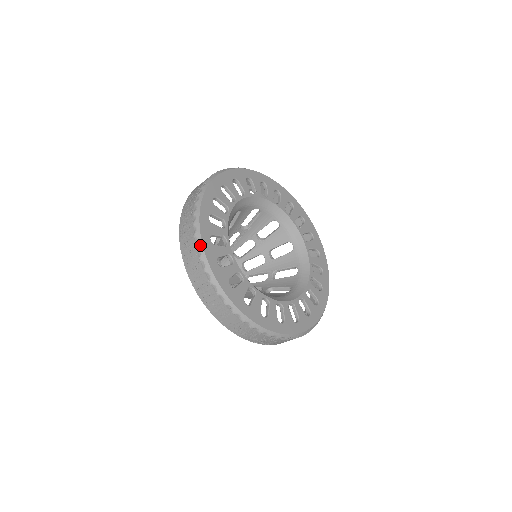
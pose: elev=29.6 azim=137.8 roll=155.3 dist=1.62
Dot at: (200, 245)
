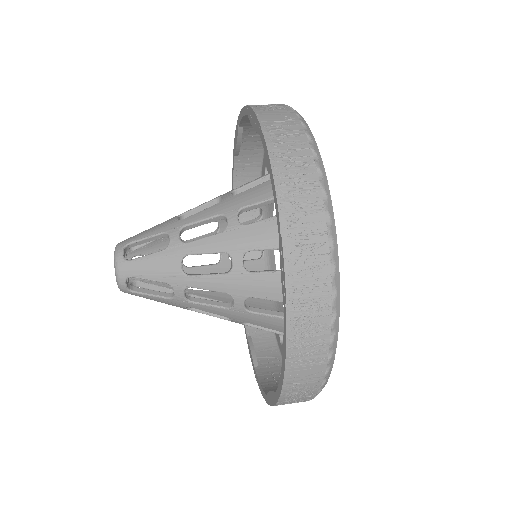
Dot at: (334, 230)
